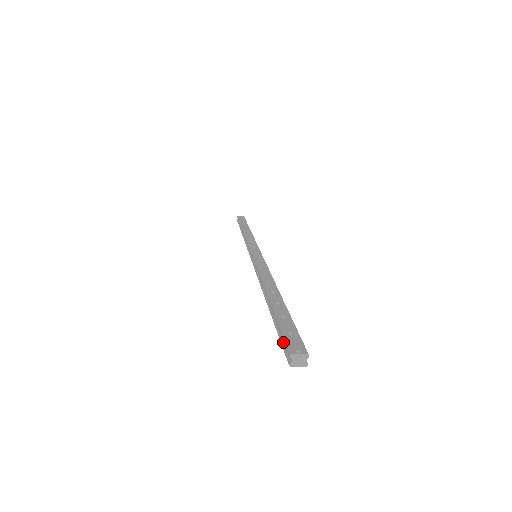
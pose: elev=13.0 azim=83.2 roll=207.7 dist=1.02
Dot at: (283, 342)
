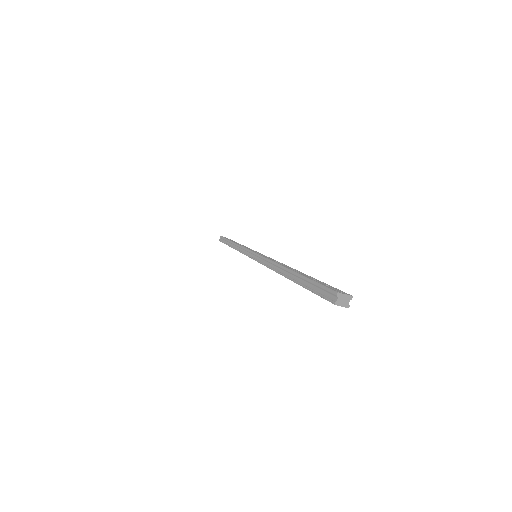
Dot at: (321, 292)
